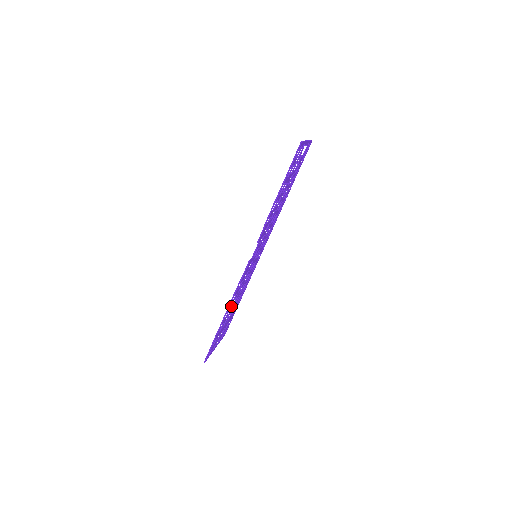
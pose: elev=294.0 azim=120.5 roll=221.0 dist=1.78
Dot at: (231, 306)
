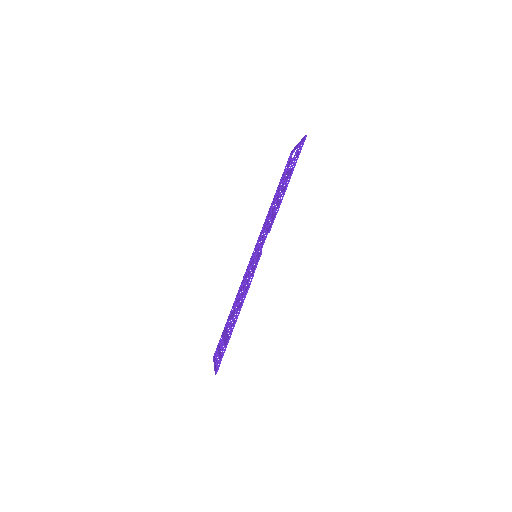
Dot at: occluded
